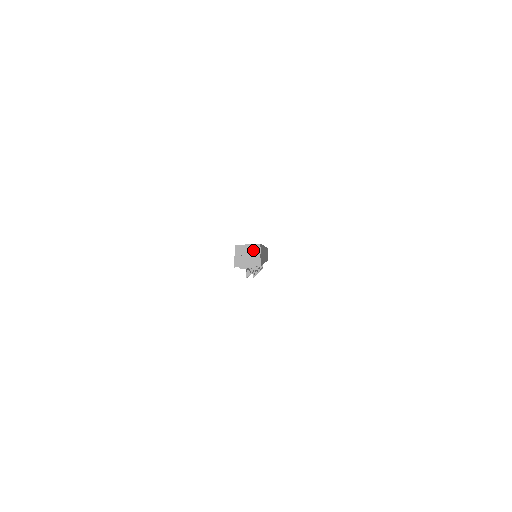
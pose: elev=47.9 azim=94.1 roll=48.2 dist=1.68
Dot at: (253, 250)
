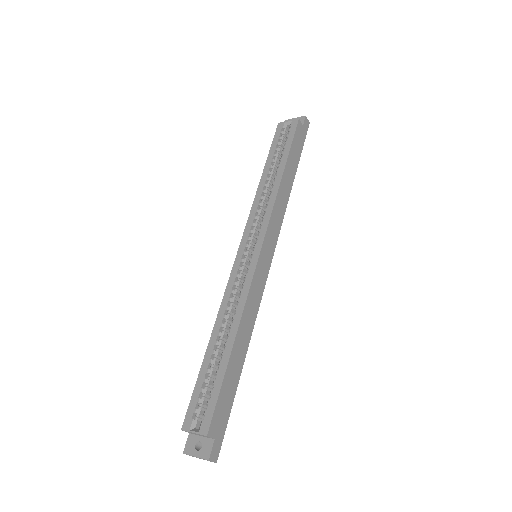
Dot at: (203, 436)
